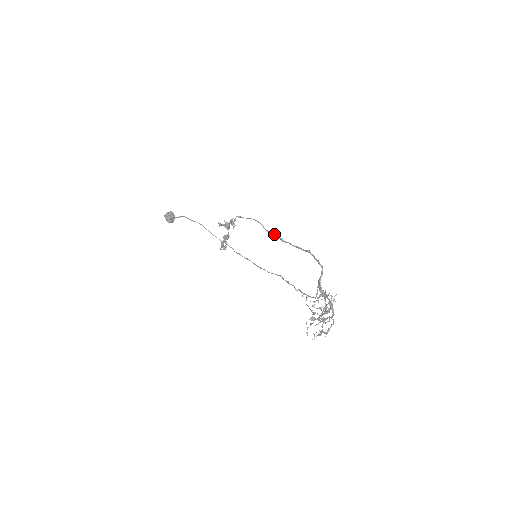
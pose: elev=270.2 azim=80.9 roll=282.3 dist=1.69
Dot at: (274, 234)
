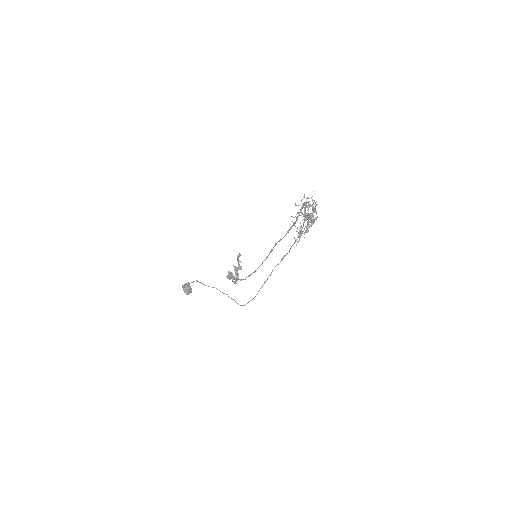
Dot at: (274, 246)
